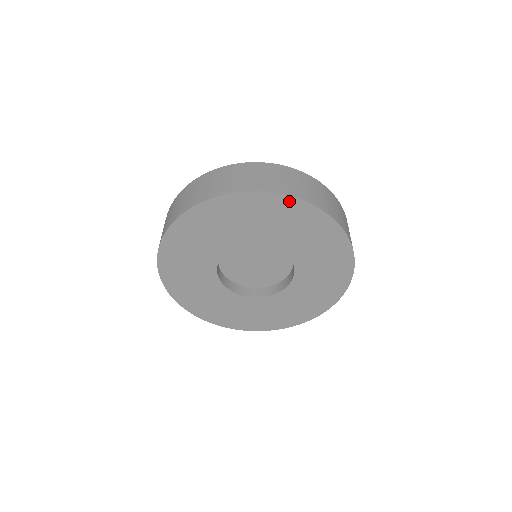
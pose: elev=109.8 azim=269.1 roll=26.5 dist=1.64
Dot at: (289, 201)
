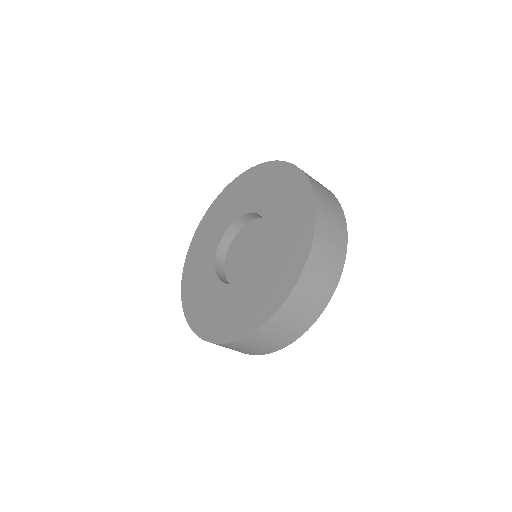
Dot at: occluded
